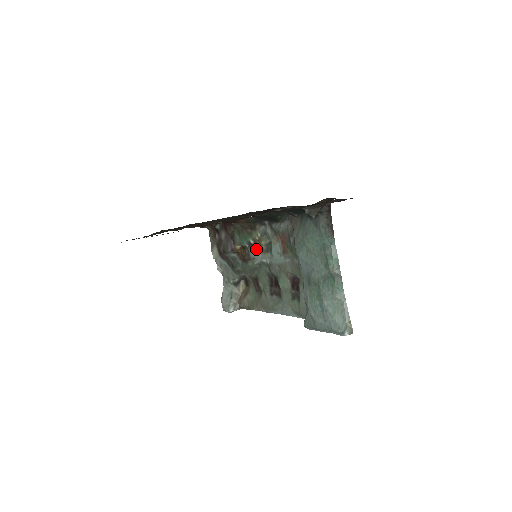
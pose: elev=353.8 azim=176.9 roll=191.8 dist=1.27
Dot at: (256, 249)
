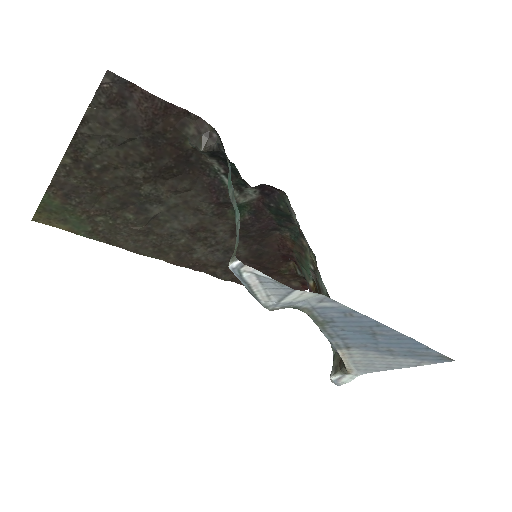
Dot at: (318, 274)
